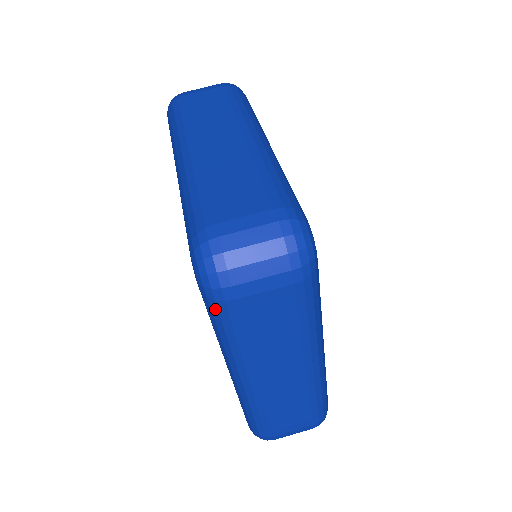
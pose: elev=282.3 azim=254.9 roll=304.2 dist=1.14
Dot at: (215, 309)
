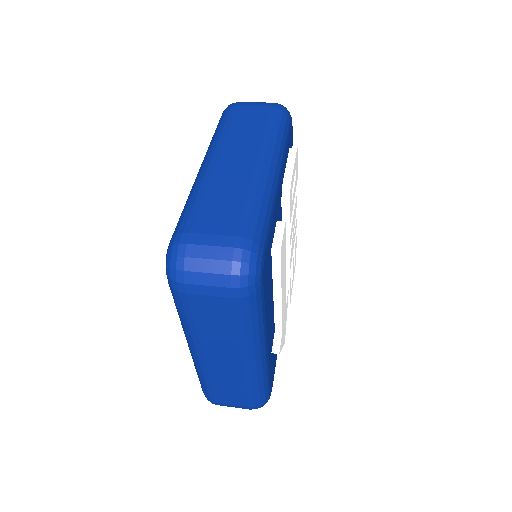
Dot at: (173, 294)
